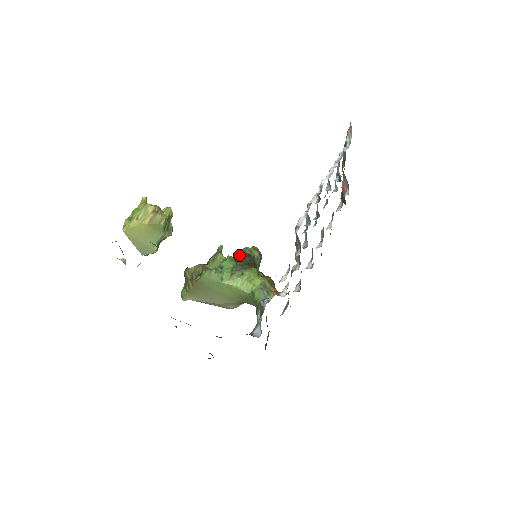
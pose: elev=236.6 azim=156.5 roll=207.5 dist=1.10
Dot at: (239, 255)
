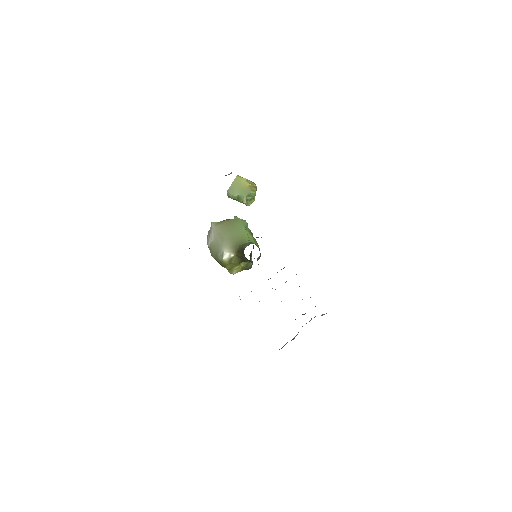
Dot at: occluded
